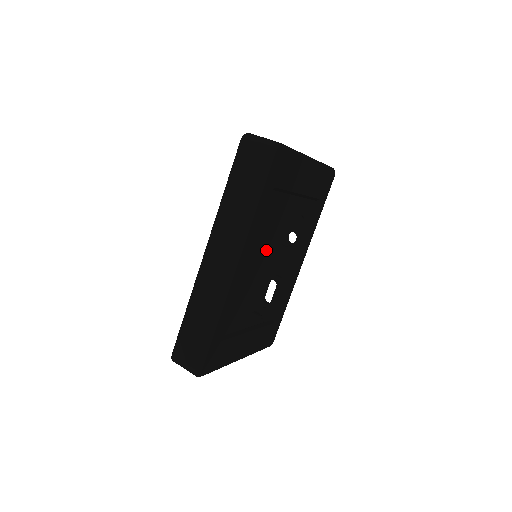
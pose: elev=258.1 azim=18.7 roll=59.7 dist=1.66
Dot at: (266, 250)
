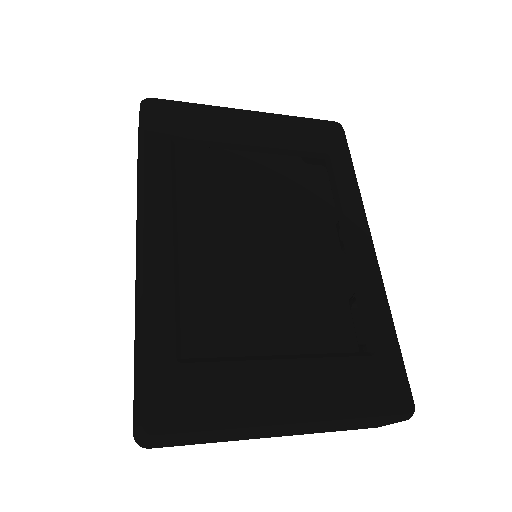
Dot at: (301, 259)
